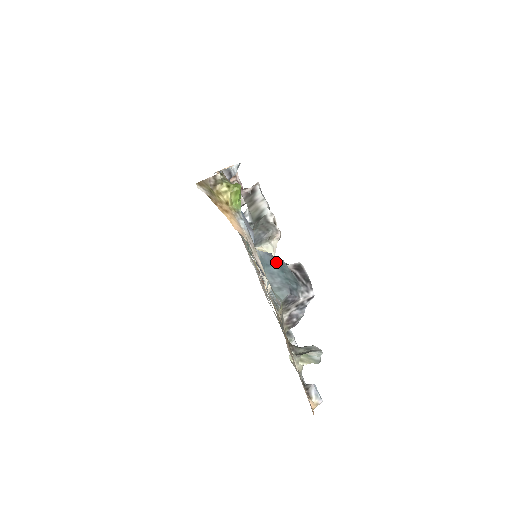
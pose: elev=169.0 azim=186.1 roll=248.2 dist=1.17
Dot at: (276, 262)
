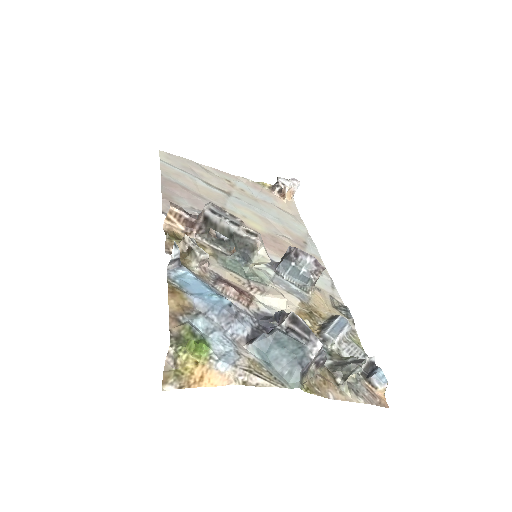
Dot at: (272, 340)
